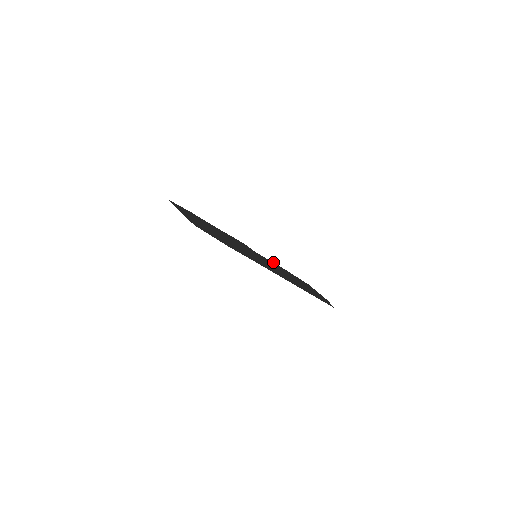
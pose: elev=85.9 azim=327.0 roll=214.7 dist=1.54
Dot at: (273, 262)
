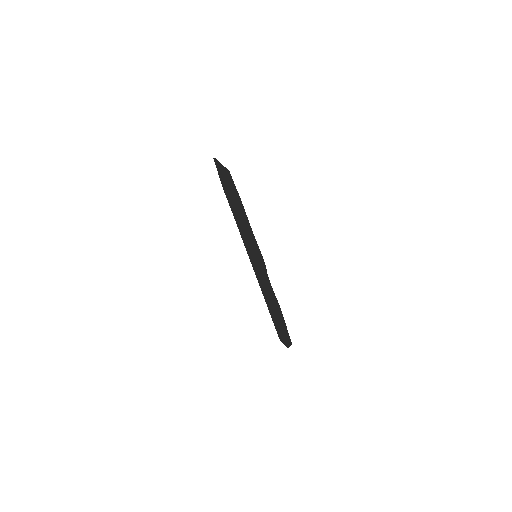
Dot at: occluded
